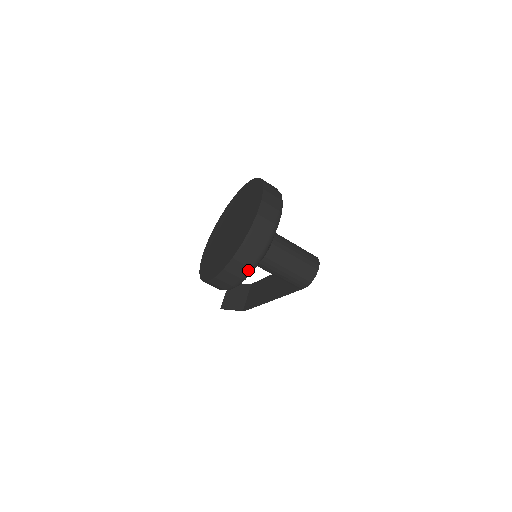
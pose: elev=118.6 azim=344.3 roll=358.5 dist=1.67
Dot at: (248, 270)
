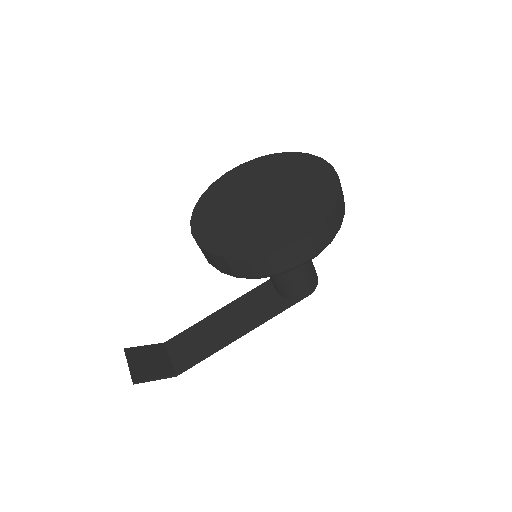
Dot at: (338, 228)
